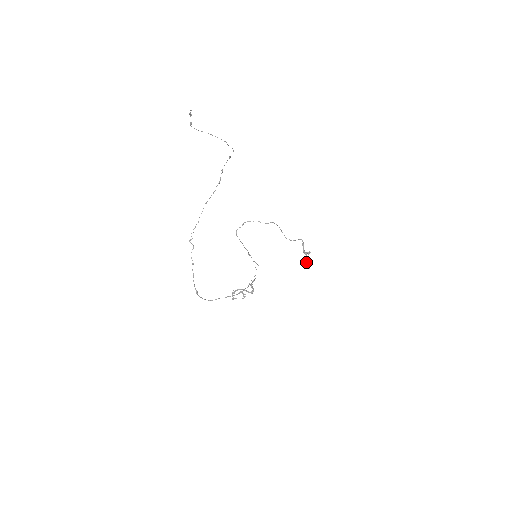
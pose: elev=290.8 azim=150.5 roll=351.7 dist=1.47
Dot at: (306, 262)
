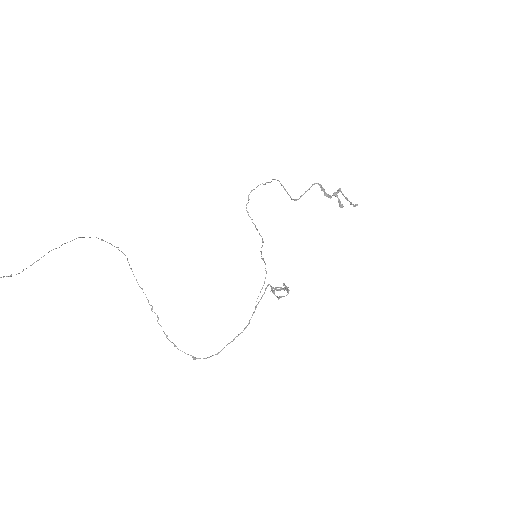
Dot at: (341, 206)
